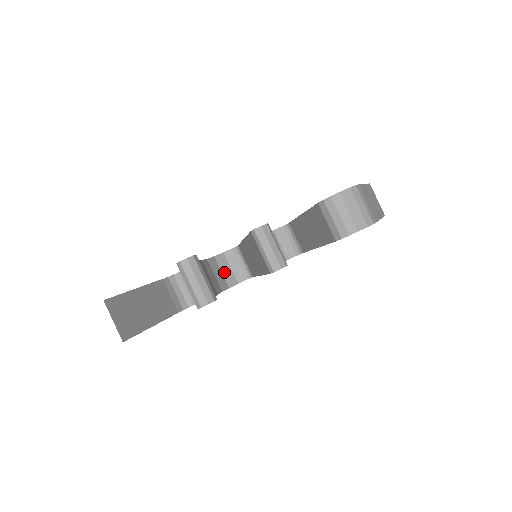
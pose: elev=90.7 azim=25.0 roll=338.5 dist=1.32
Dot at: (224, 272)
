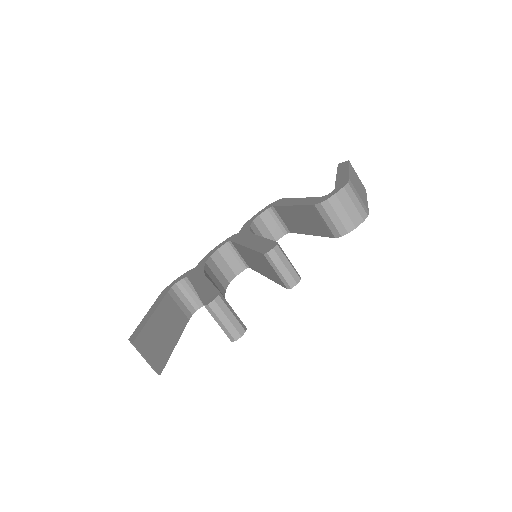
Dot at: (222, 269)
